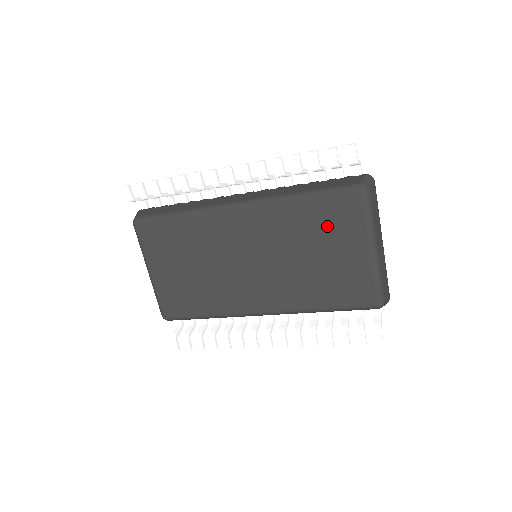
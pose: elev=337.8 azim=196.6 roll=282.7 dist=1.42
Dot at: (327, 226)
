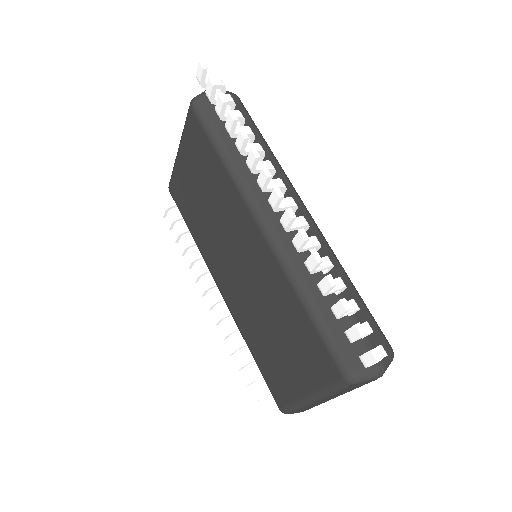
Dot at: (300, 342)
